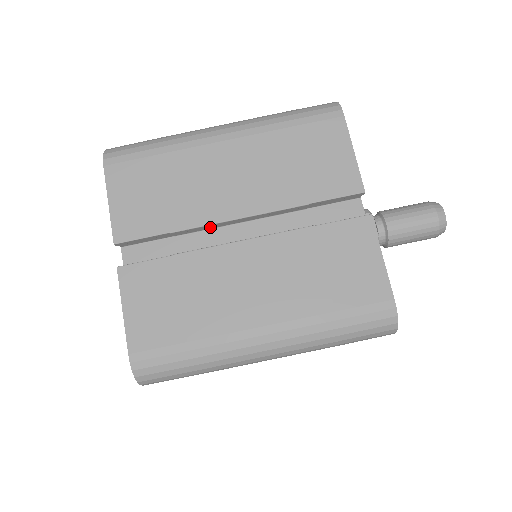
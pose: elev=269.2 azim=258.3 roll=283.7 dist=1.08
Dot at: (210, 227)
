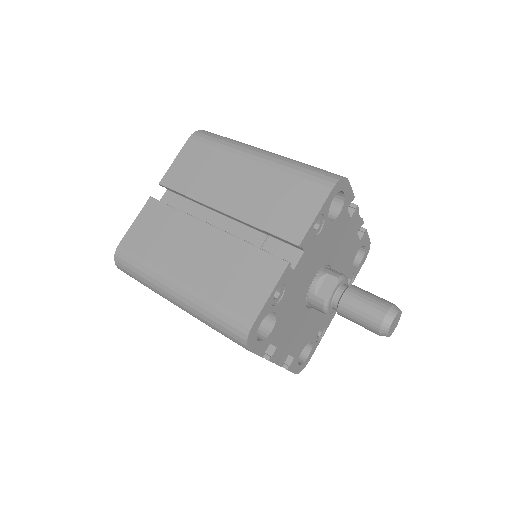
Dot at: (210, 208)
